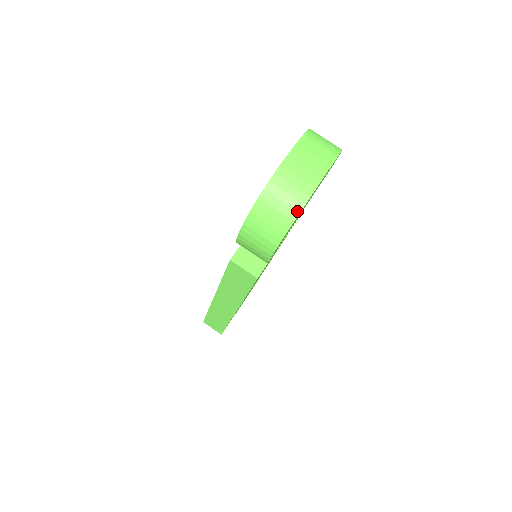
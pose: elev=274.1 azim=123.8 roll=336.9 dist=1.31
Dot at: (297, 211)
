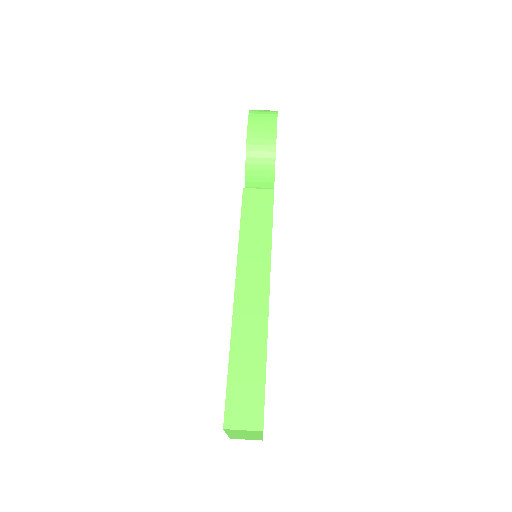
Dot at: occluded
